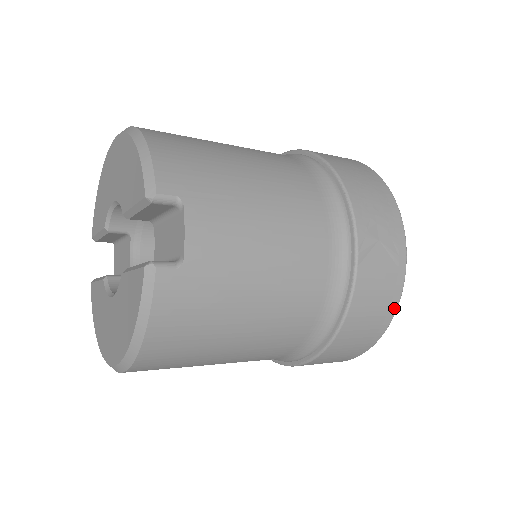
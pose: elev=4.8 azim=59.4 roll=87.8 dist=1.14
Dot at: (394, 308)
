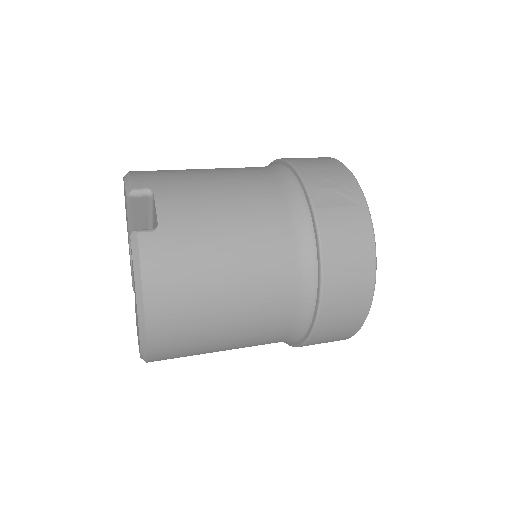
Dot at: (371, 242)
